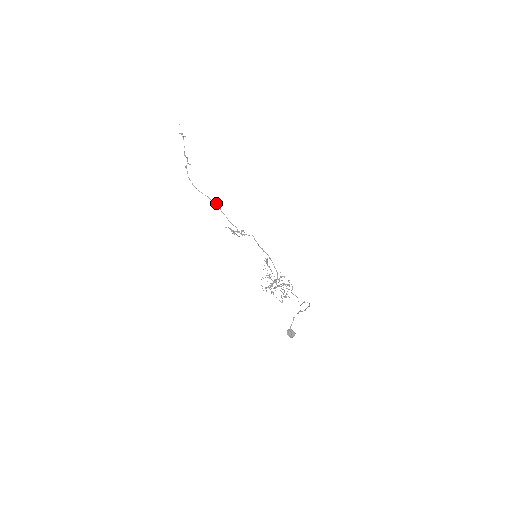
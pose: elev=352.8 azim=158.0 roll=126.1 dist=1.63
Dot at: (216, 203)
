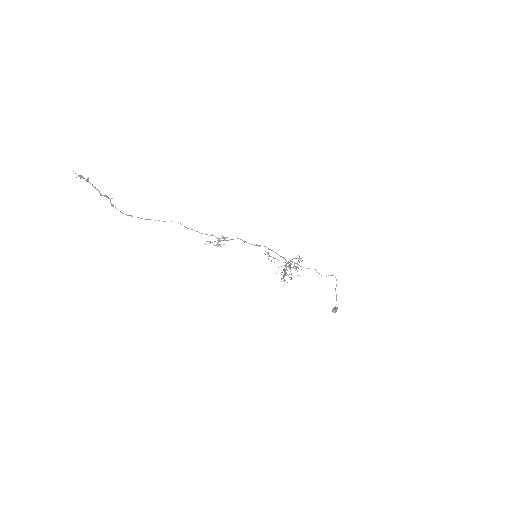
Dot at: occluded
